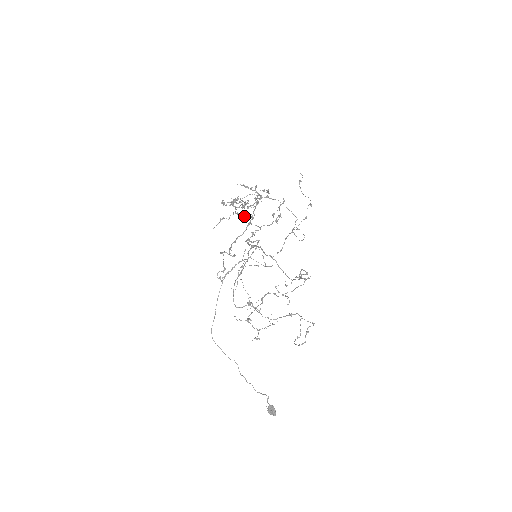
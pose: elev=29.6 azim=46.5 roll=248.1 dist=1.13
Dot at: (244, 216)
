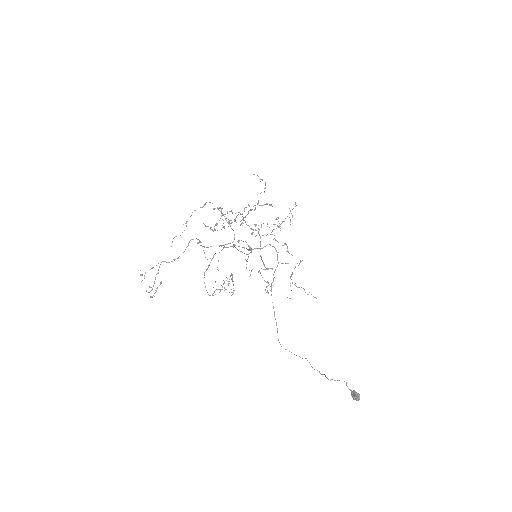
Dot at: occluded
